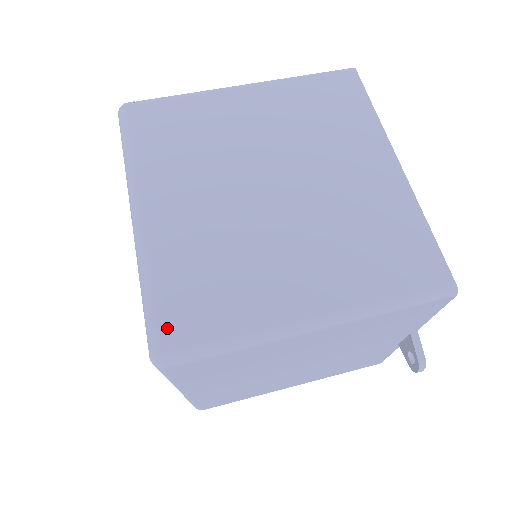
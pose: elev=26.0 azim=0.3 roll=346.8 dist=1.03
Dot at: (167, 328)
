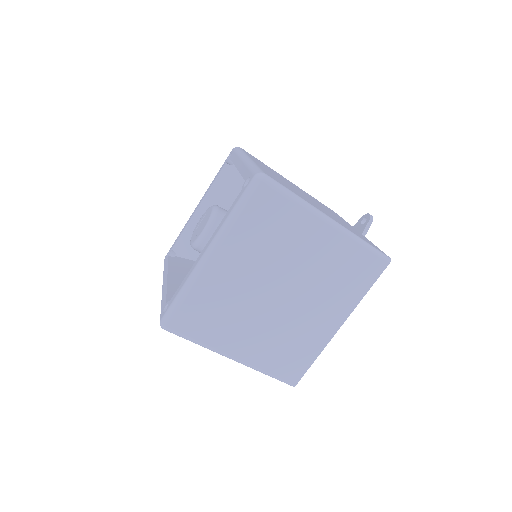
Dot at: (177, 320)
